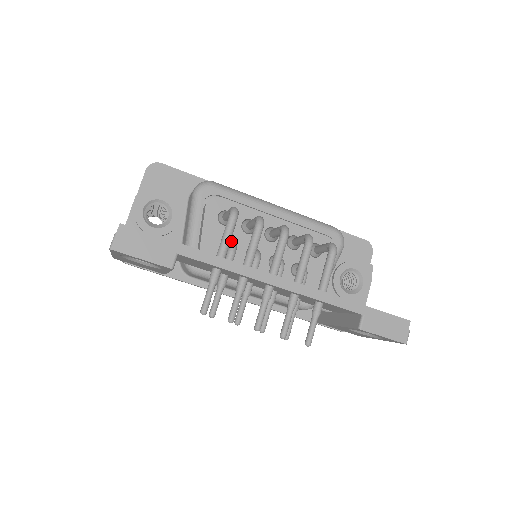
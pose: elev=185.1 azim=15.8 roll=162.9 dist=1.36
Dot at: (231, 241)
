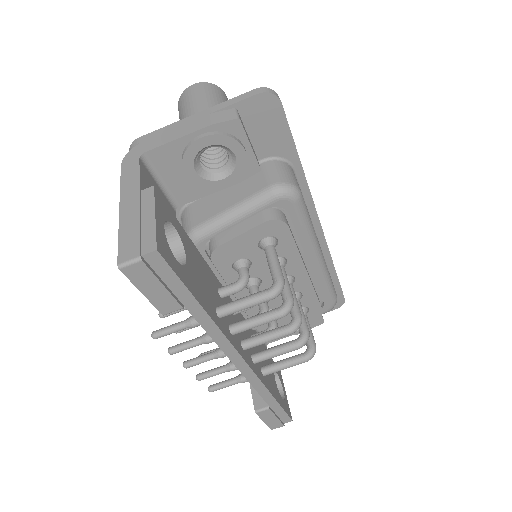
Dot at: (248, 275)
